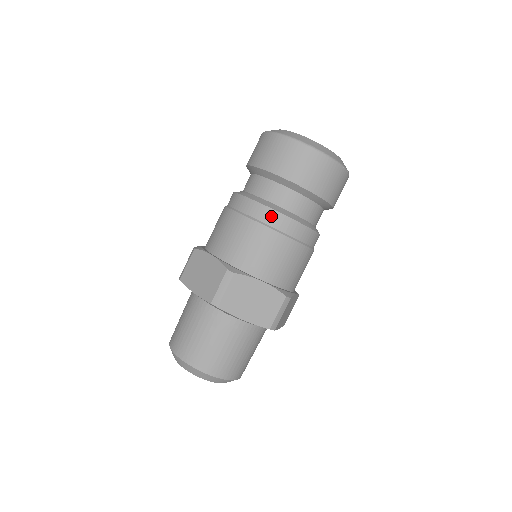
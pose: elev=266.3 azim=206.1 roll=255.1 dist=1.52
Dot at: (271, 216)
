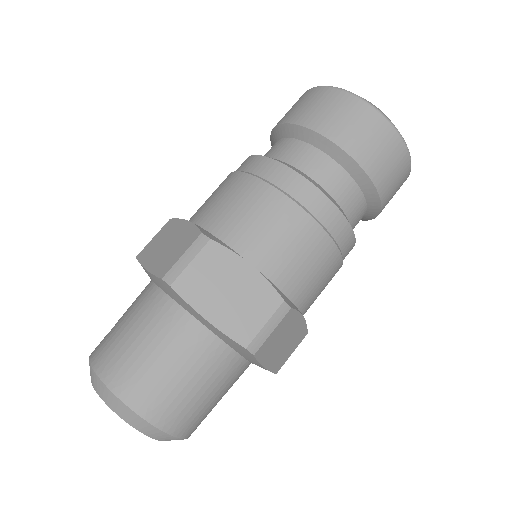
Dot at: (287, 177)
